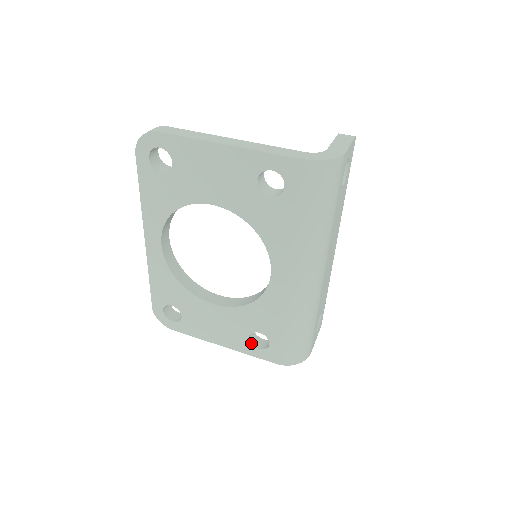
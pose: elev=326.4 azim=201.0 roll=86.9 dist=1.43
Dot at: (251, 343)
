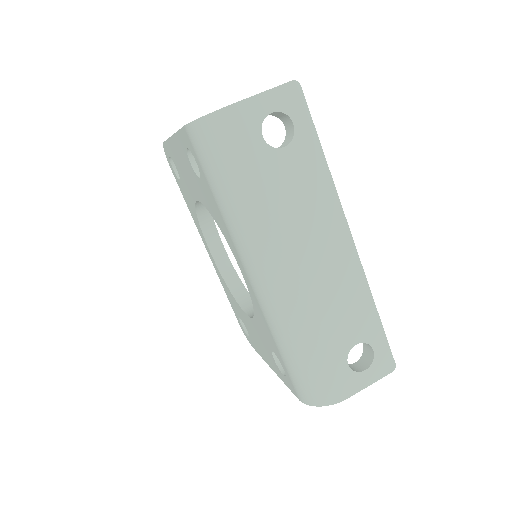
Dot at: (279, 367)
